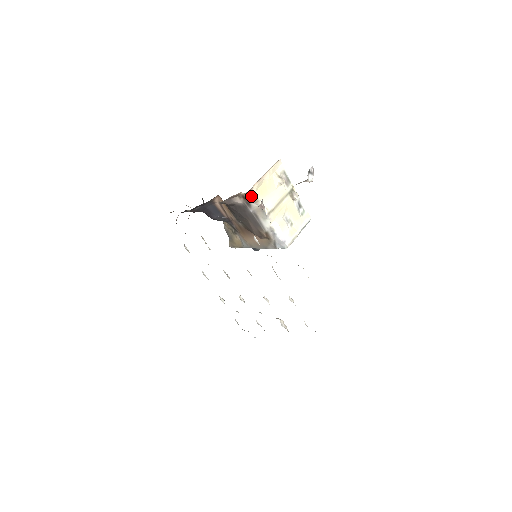
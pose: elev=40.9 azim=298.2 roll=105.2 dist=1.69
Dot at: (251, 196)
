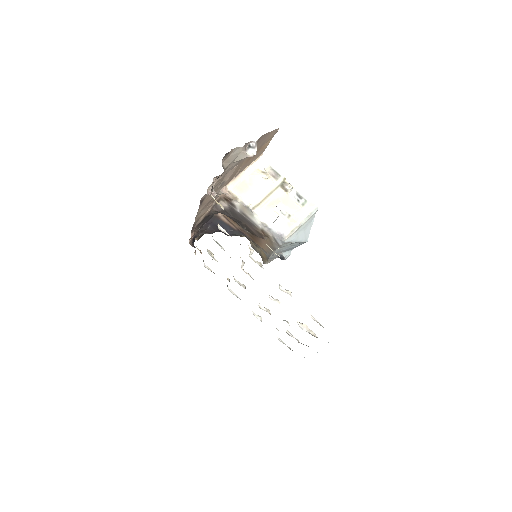
Dot at: (229, 195)
